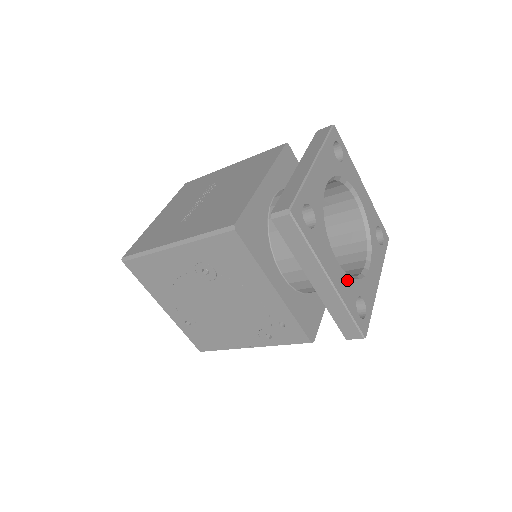
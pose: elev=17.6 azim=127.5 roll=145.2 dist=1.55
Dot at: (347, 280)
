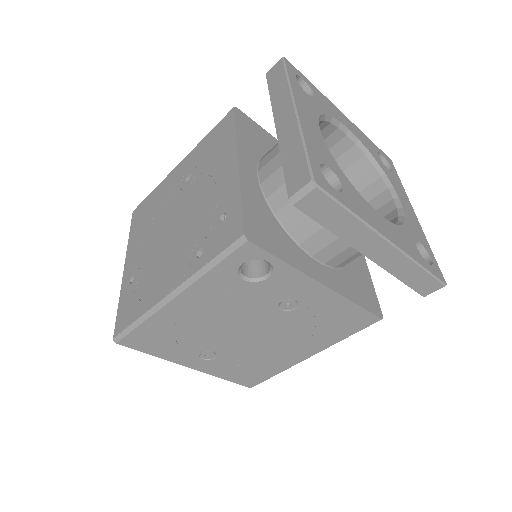
Dot at: (324, 147)
